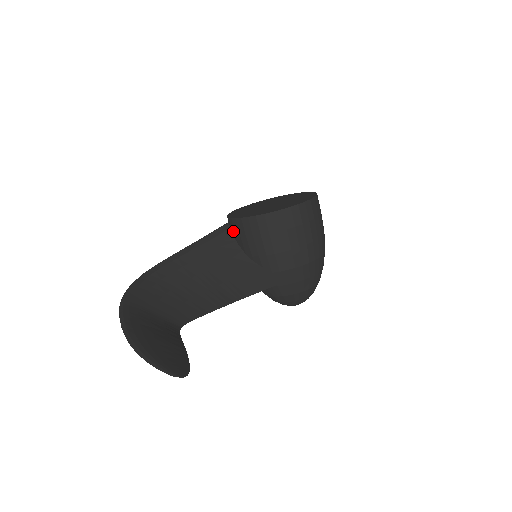
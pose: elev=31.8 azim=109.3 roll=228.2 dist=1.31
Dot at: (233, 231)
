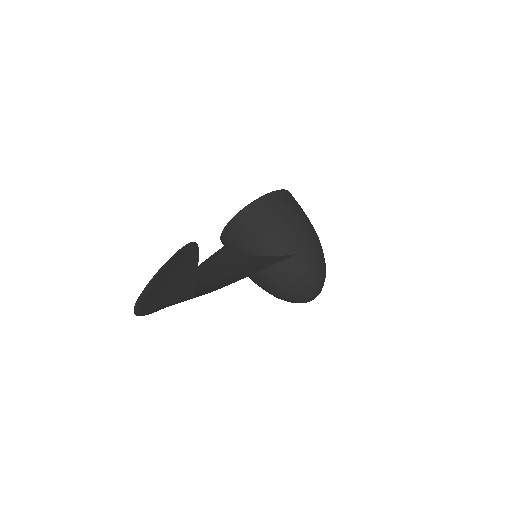
Dot at: (228, 243)
